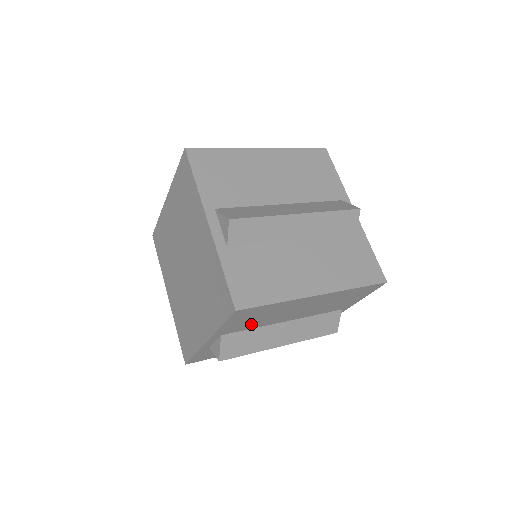
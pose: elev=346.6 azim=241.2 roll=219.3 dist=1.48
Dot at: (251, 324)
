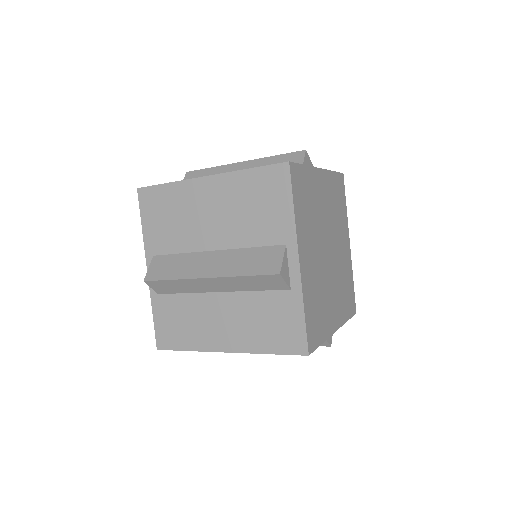
Dot at: (172, 237)
